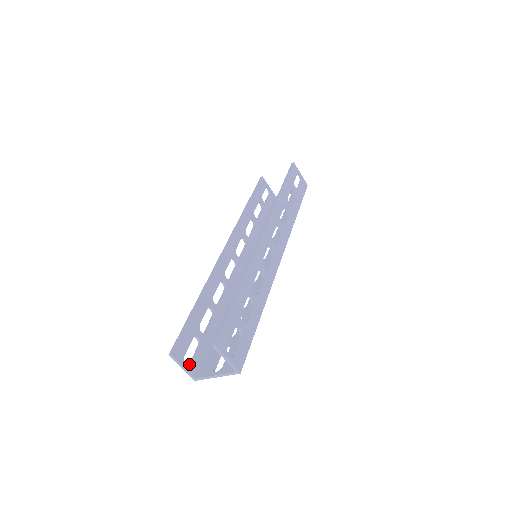
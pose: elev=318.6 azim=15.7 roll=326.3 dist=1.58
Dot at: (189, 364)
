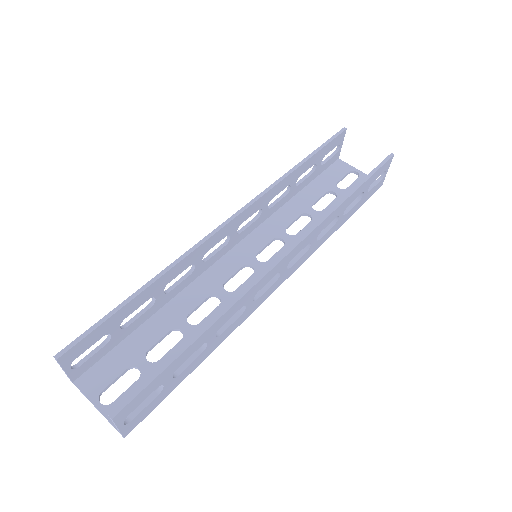
Dot at: (76, 365)
